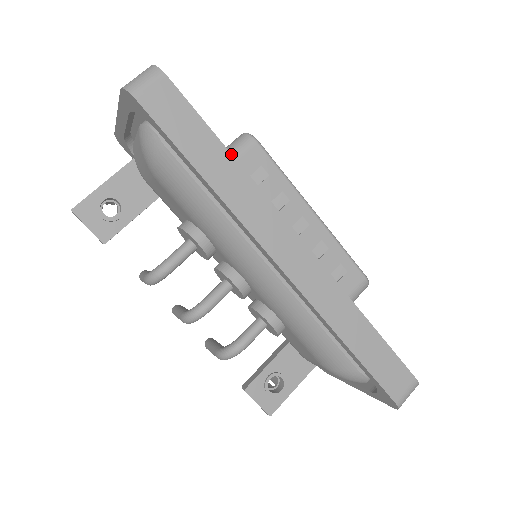
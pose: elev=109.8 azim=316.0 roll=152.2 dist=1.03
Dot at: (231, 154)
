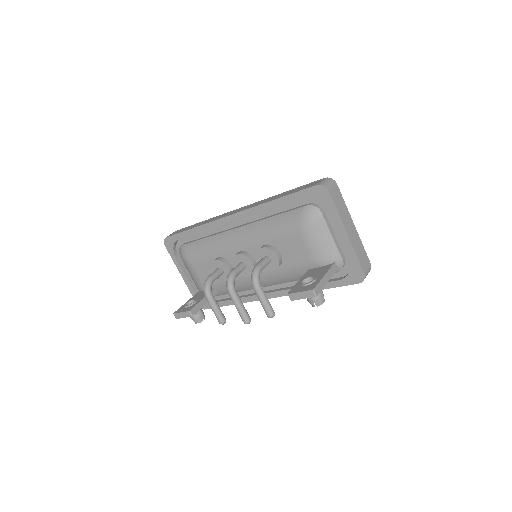
Dot at: occluded
